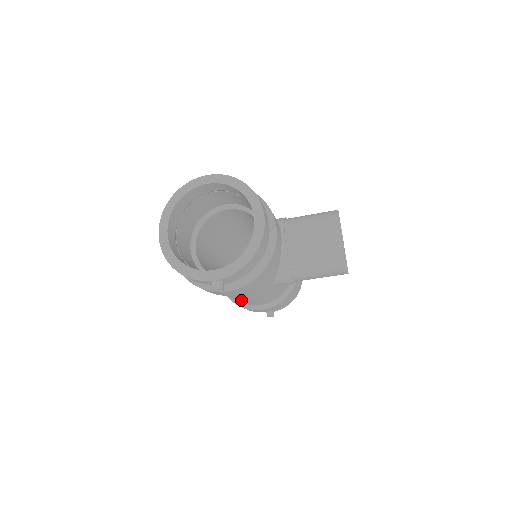
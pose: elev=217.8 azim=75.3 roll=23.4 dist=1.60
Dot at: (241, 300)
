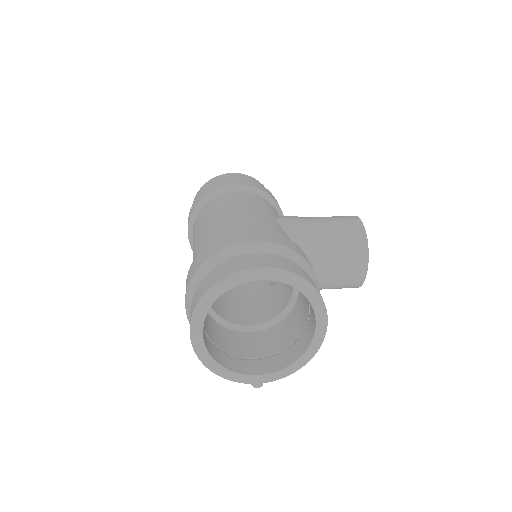
Dot at: occluded
